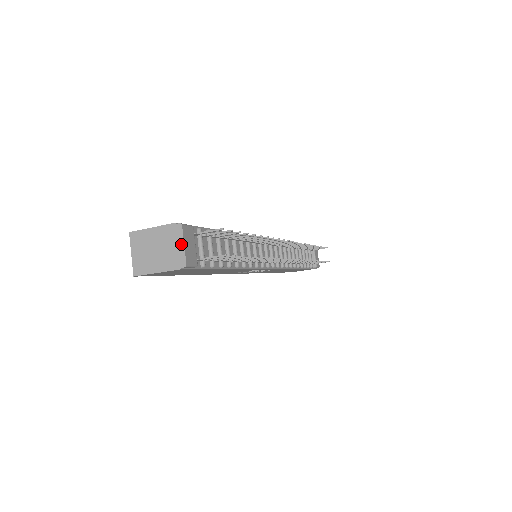
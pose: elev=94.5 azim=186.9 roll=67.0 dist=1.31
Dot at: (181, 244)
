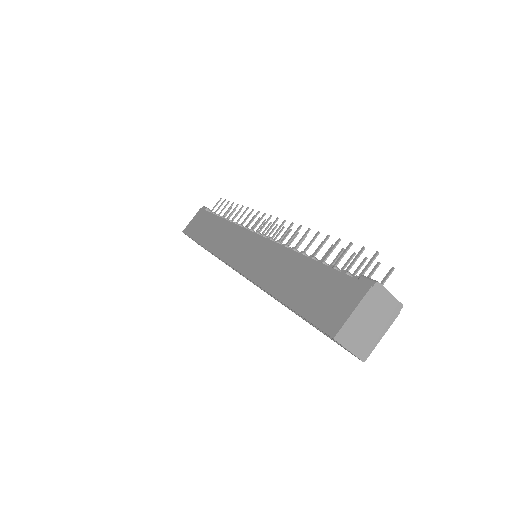
Dot at: (388, 296)
